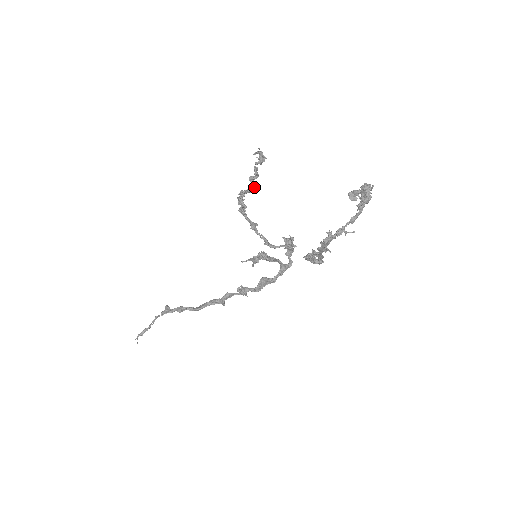
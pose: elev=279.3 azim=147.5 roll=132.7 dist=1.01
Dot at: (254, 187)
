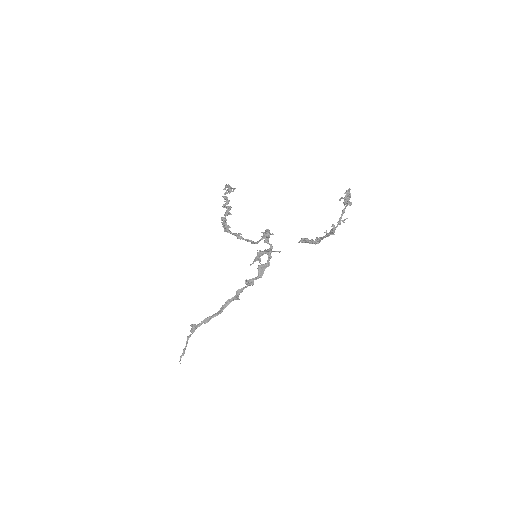
Dot at: (229, 210)
